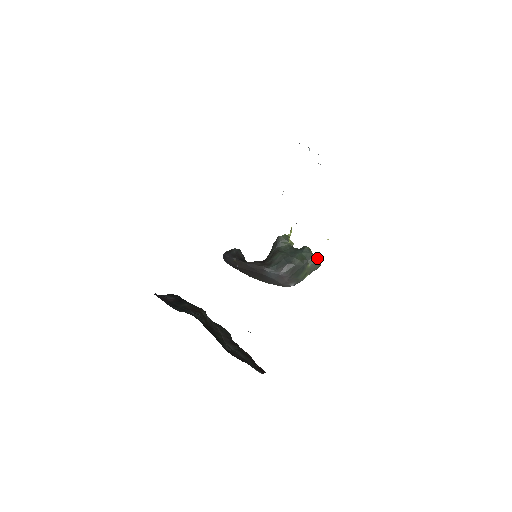
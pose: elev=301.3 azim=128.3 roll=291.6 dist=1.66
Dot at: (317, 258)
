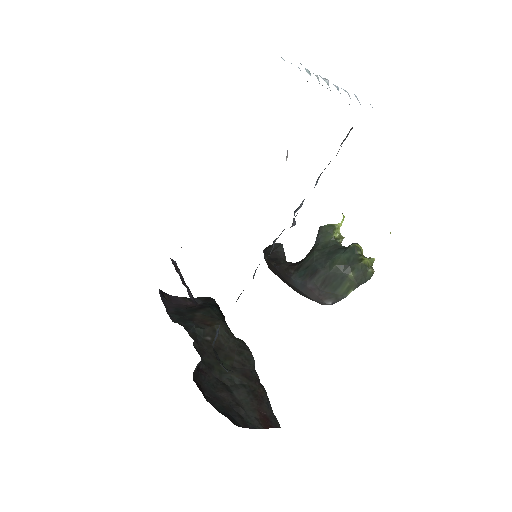
Dot at: (364, 263)
